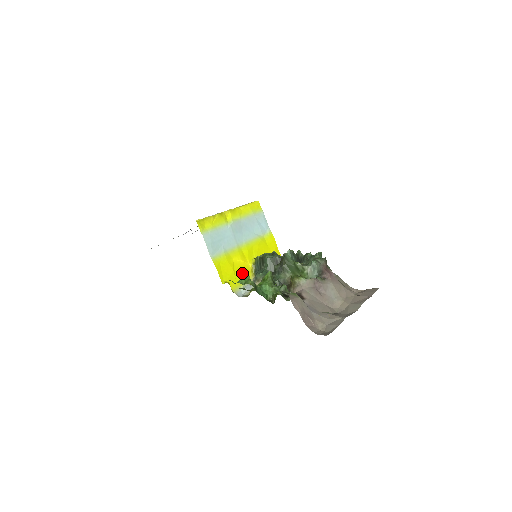
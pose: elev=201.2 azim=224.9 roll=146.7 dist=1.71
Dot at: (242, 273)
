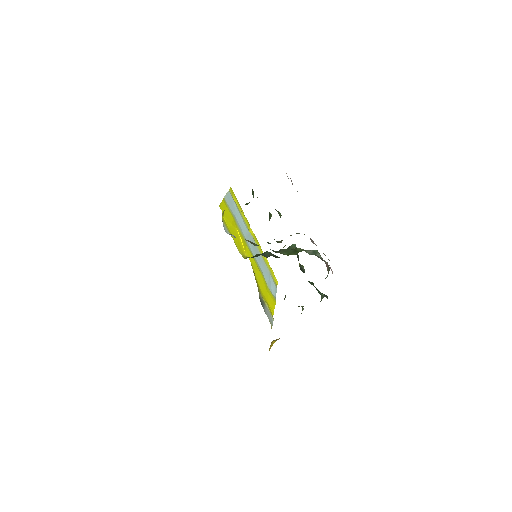
Dot at: (236, 240)
